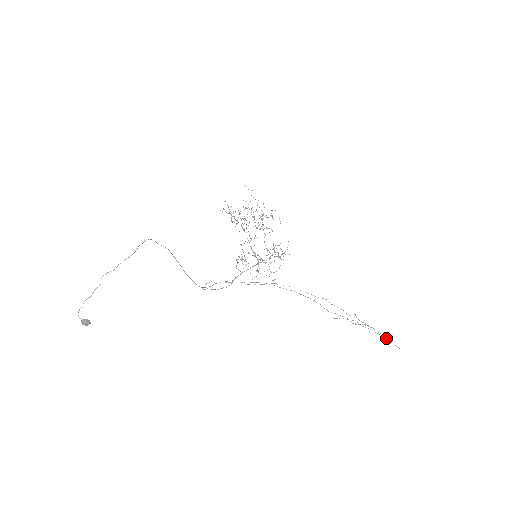
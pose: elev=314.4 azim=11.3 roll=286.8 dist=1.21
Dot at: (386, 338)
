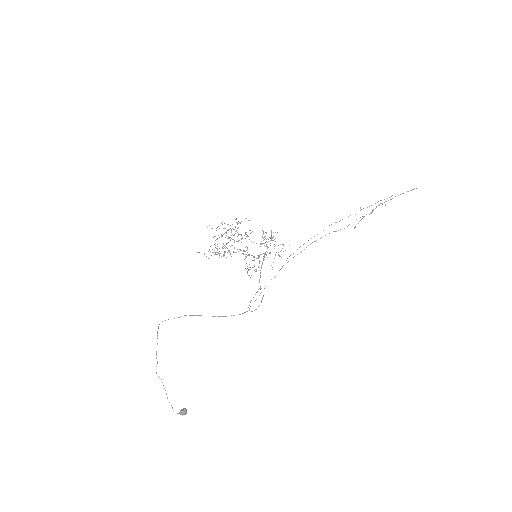
Dot at: occluded
